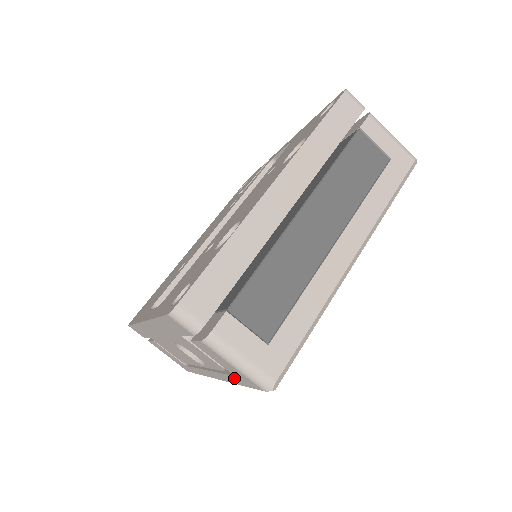
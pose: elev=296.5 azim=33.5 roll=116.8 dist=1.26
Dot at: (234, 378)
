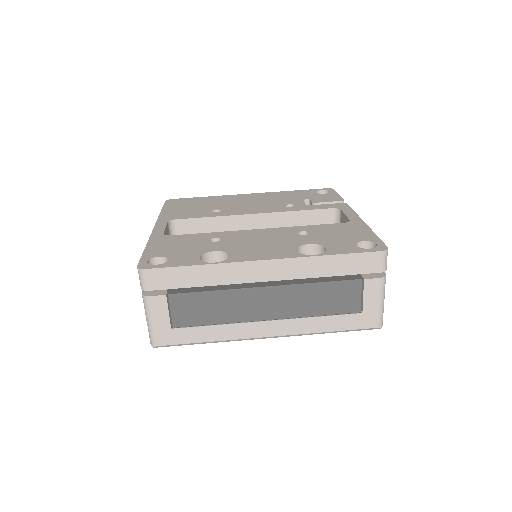
Dot at: occluded
